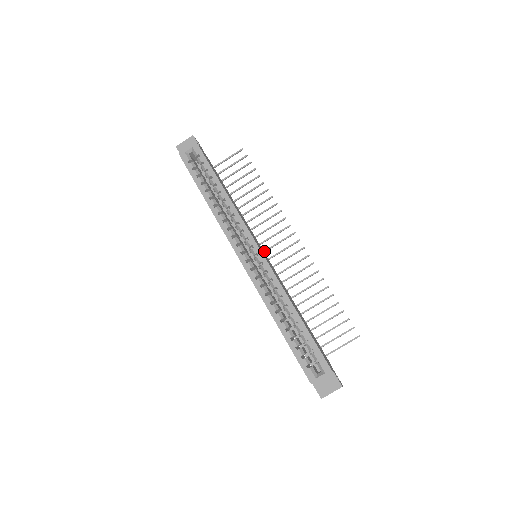
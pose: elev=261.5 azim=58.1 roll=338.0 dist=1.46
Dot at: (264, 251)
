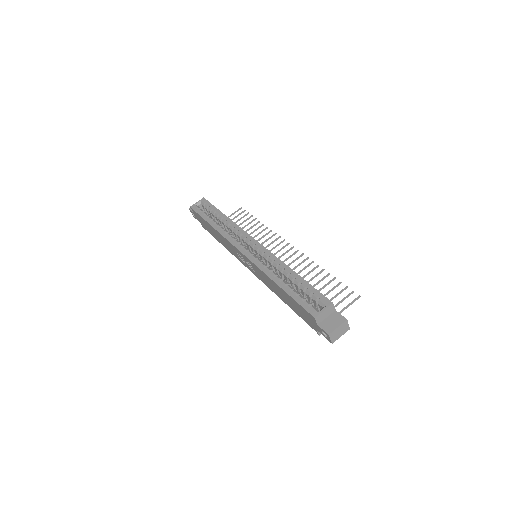
Dot at: occluded
